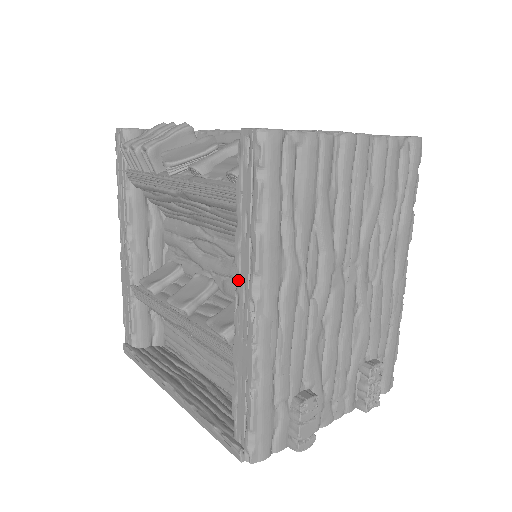
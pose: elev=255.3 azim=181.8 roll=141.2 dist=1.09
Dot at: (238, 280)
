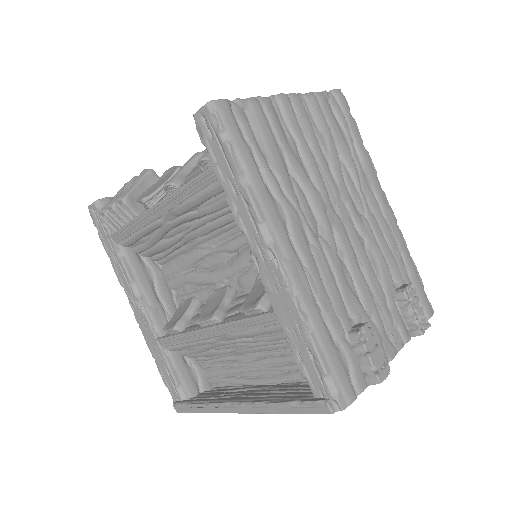
Dot at: (248, 241)
